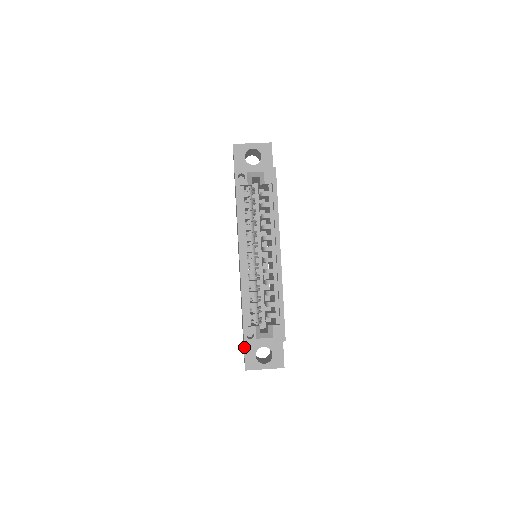
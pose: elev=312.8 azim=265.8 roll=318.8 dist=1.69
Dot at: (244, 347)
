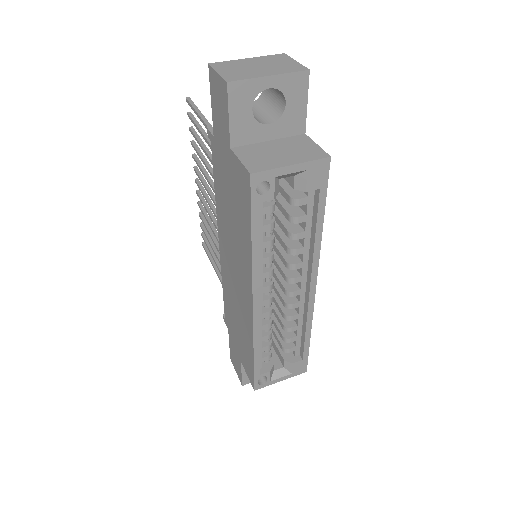
Dot at: (241, 368)
